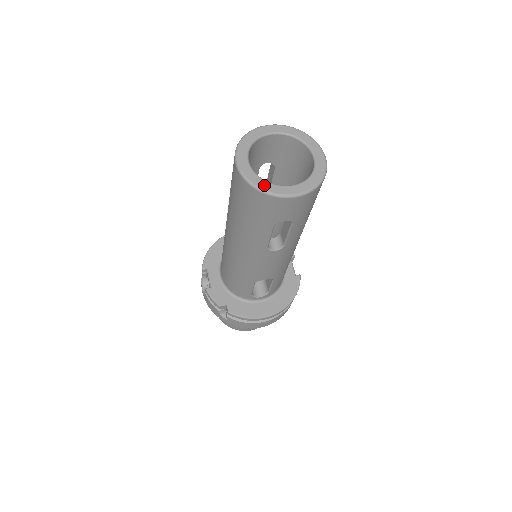
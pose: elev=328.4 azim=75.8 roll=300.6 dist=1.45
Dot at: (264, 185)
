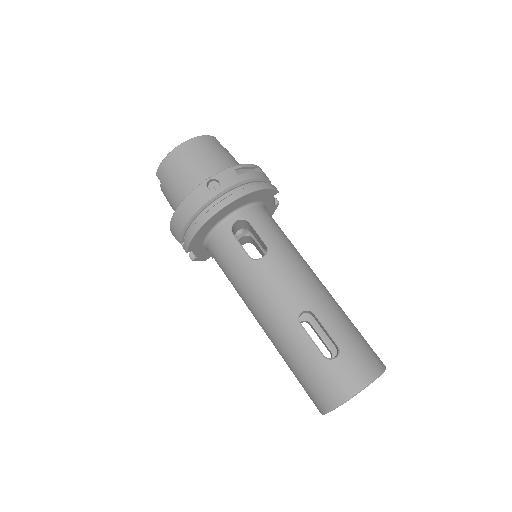
Dot at: occluded
